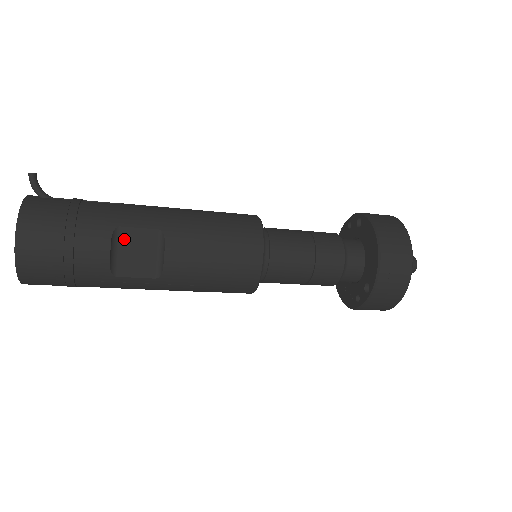
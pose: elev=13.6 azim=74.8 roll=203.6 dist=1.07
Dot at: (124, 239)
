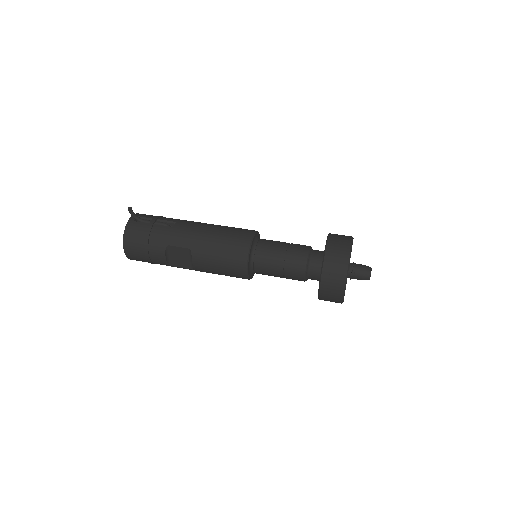
Dot at: (172, 251)
